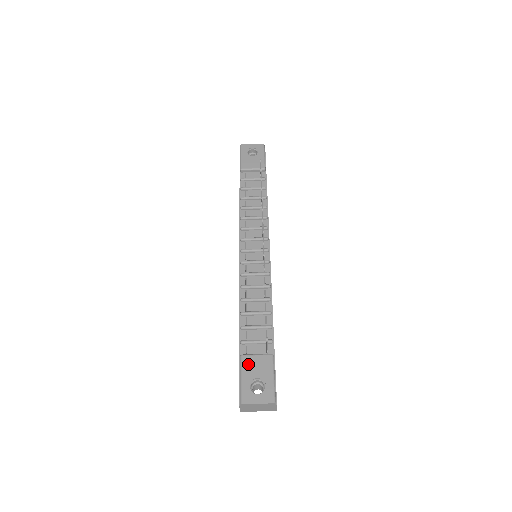
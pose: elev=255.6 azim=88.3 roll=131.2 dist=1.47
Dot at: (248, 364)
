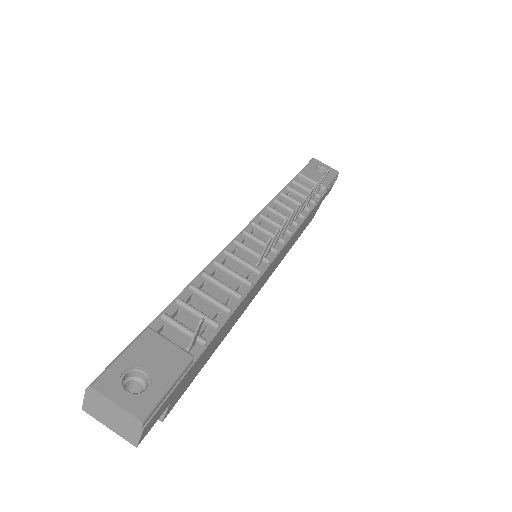
Dot at: (148, 343)
